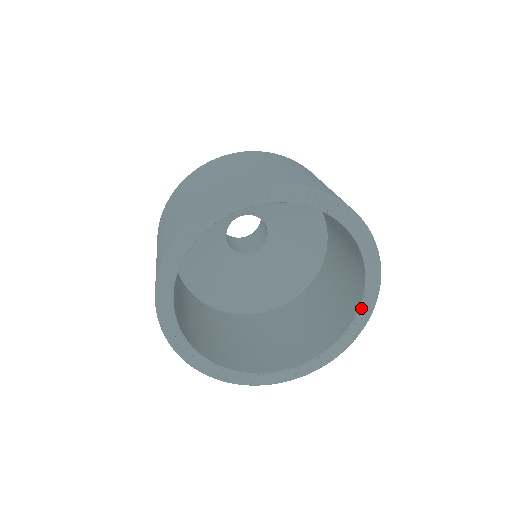
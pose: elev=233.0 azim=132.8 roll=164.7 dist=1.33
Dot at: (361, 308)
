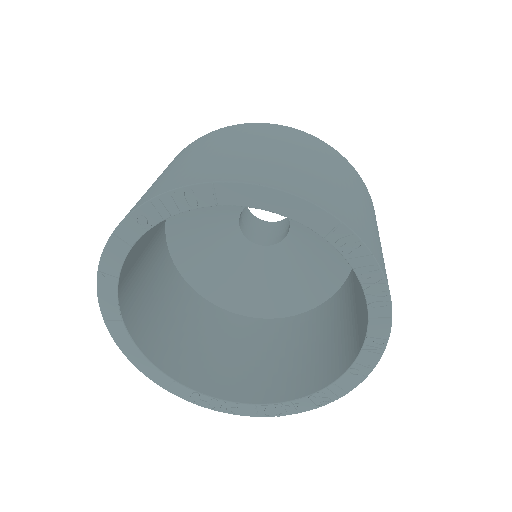
Dot at: (355, 268)
